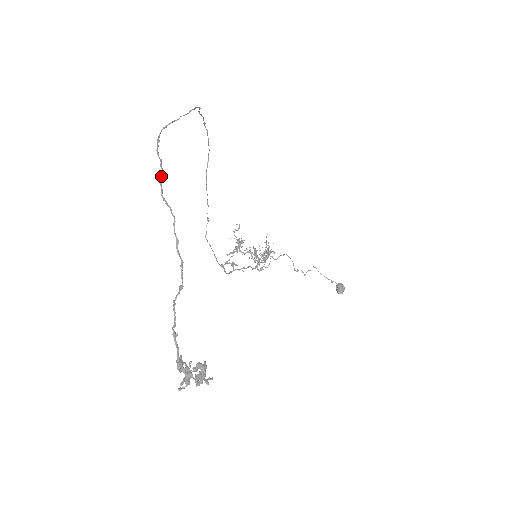
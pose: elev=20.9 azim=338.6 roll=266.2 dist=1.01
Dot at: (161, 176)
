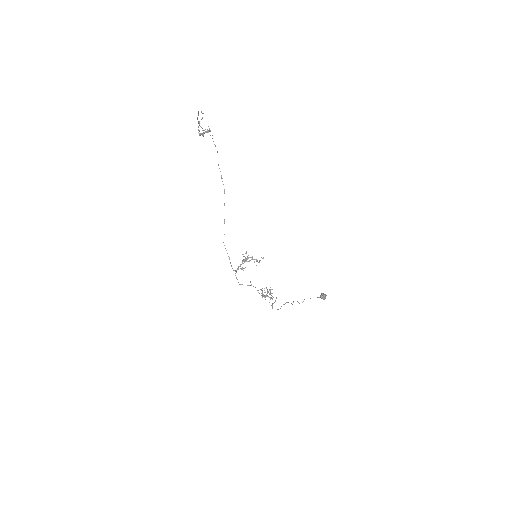
Dot at: (198, 112)
